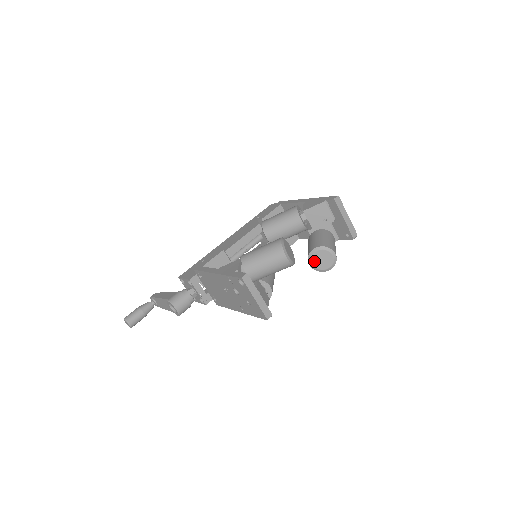
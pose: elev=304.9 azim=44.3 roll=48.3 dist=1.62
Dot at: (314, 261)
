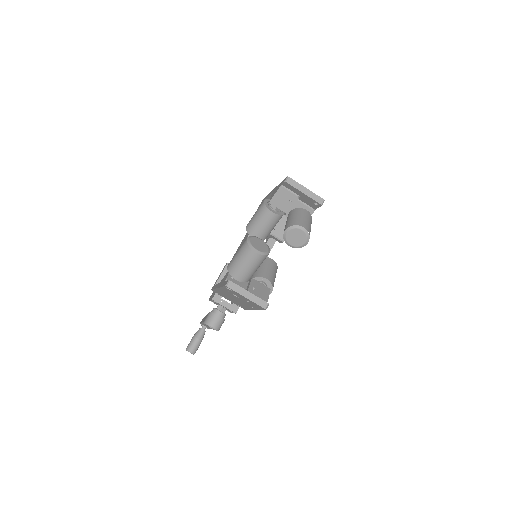
Dot at: (290, 242)
